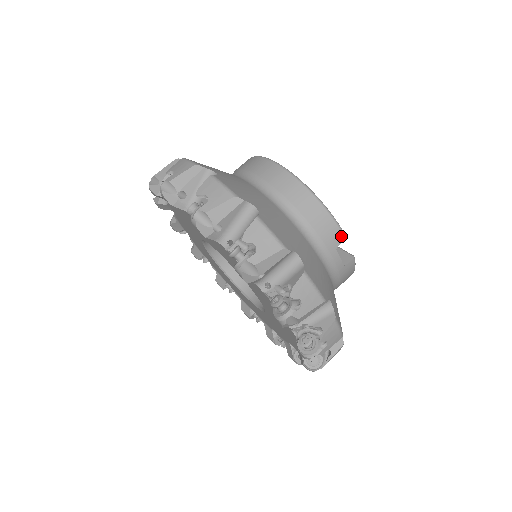
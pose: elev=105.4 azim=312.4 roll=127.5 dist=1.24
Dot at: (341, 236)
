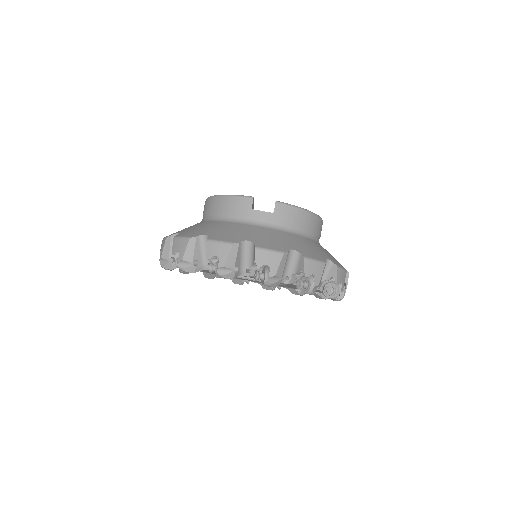
Dot at: (248, 200)
